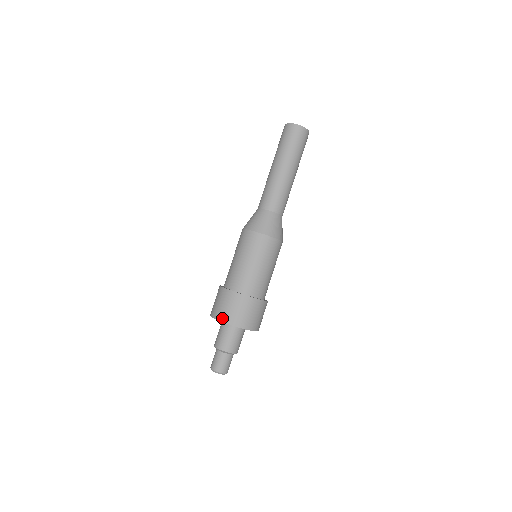
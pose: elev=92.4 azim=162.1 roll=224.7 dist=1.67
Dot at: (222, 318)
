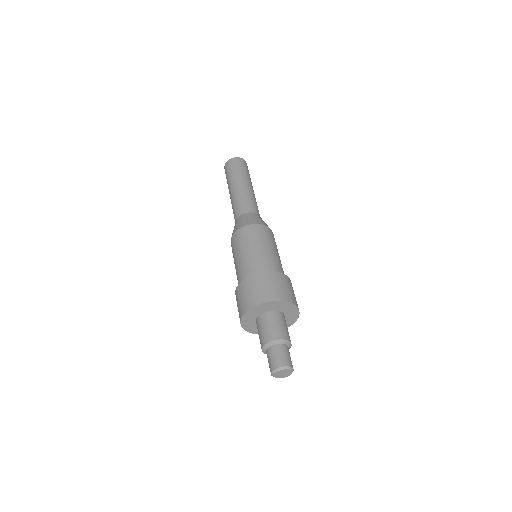
Dot at: occluded
